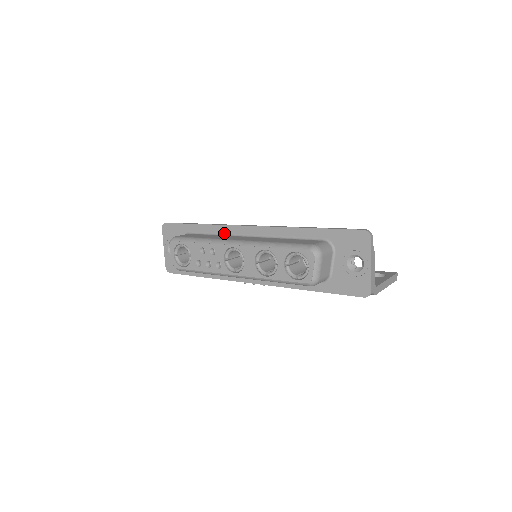
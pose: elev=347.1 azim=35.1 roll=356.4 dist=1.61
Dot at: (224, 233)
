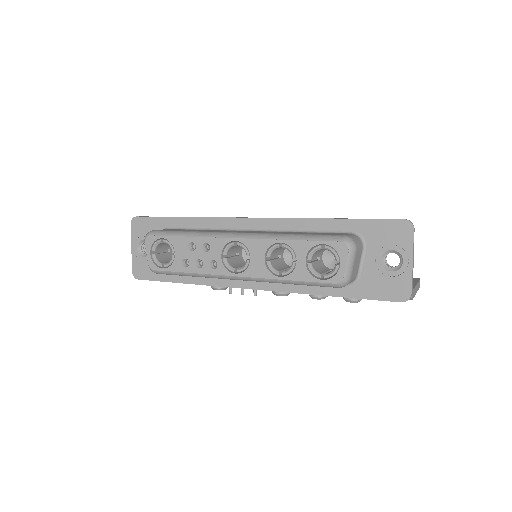
Dot at: (216, 227)
